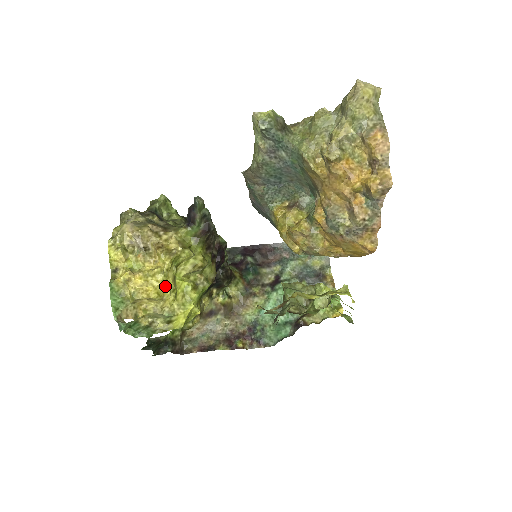
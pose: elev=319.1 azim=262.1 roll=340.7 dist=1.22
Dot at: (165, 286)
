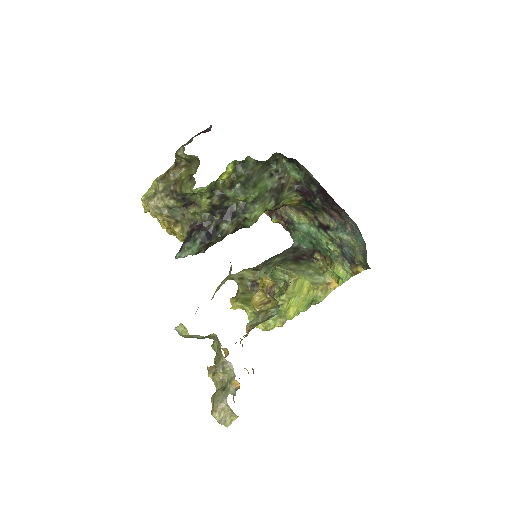
Dot at: occluded
